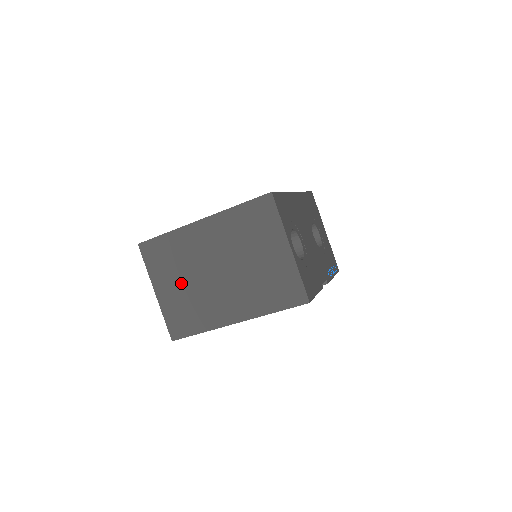
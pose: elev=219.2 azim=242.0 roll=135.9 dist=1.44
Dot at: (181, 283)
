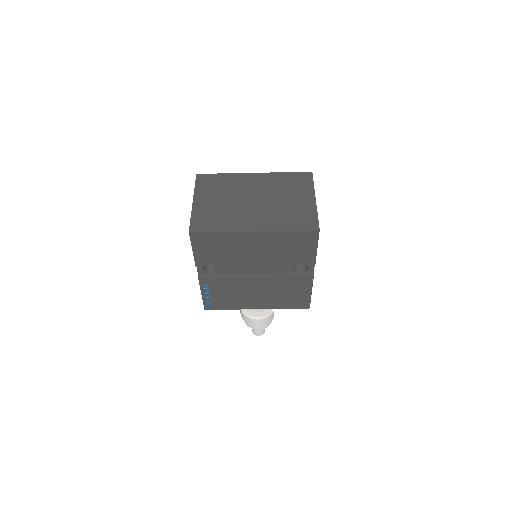
Dot at: (219, 200)
